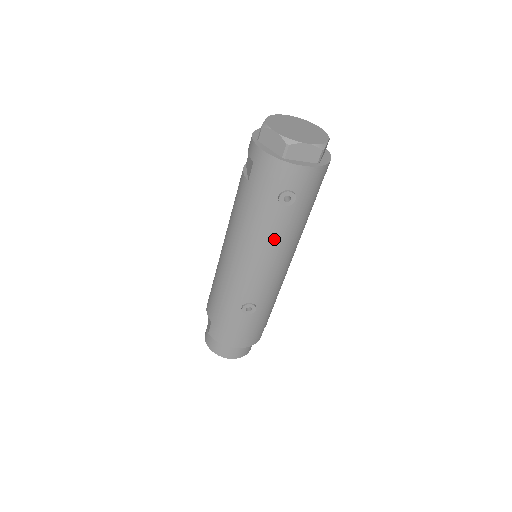
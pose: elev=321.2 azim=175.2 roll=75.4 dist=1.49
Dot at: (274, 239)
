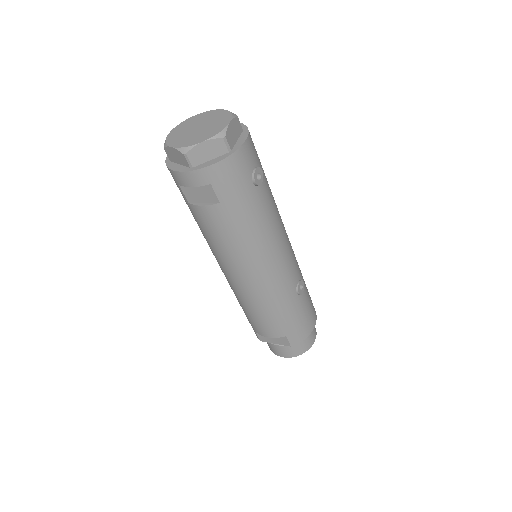
Dot at: (274, 217)
